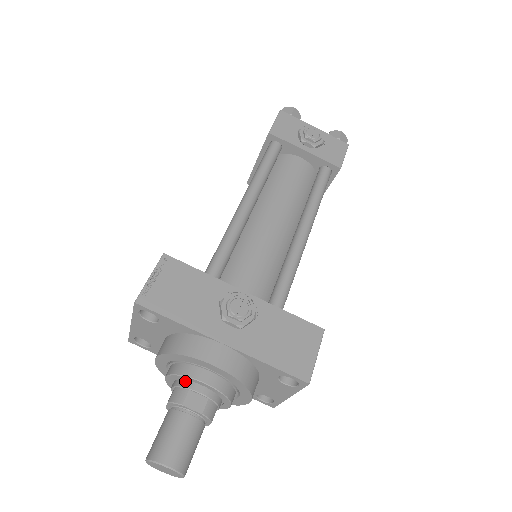
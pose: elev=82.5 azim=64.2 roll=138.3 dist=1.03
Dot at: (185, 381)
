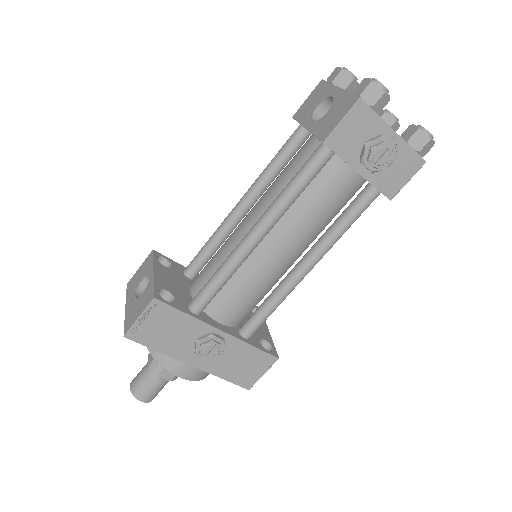
Dot at: occluded
